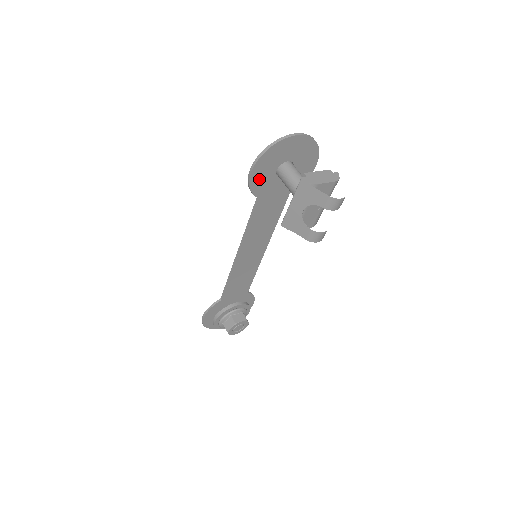
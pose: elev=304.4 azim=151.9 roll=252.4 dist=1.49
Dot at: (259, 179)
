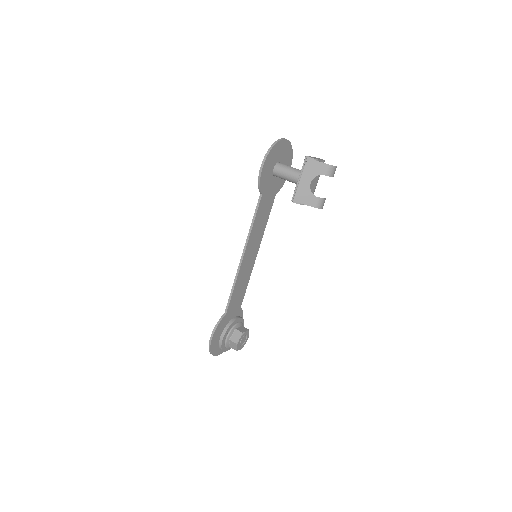
Dot at: (265, 175)
